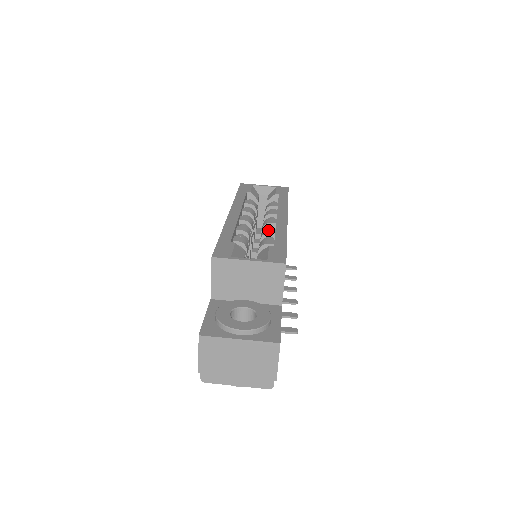
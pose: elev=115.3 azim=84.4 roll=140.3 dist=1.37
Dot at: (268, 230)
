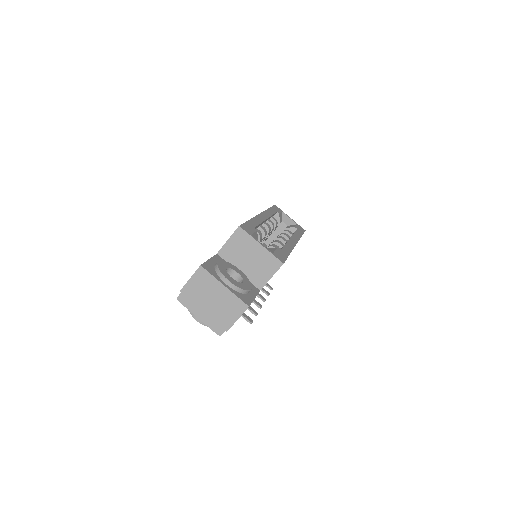
Dot at: (280, 241)
